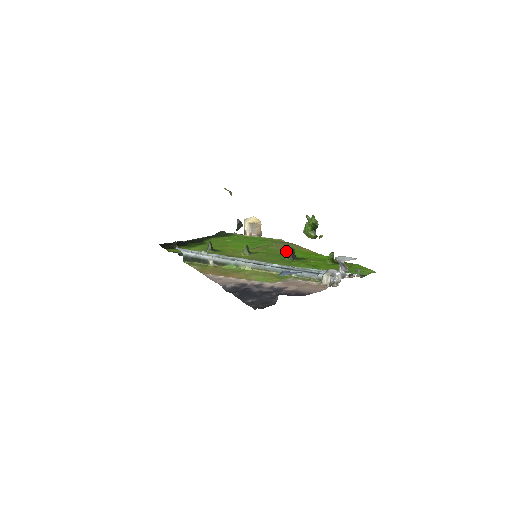
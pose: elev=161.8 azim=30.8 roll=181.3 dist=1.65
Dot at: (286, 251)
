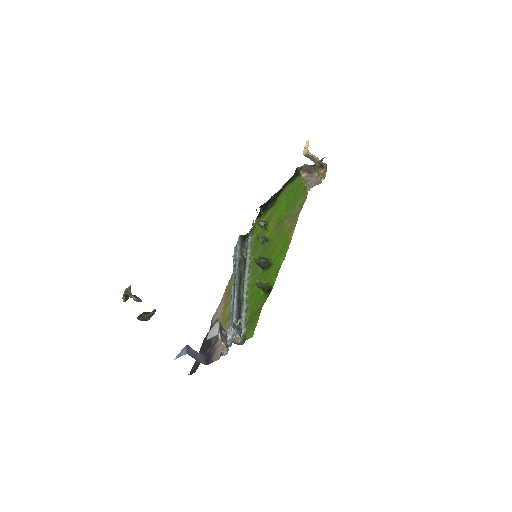
Dot at: (279, 239)
